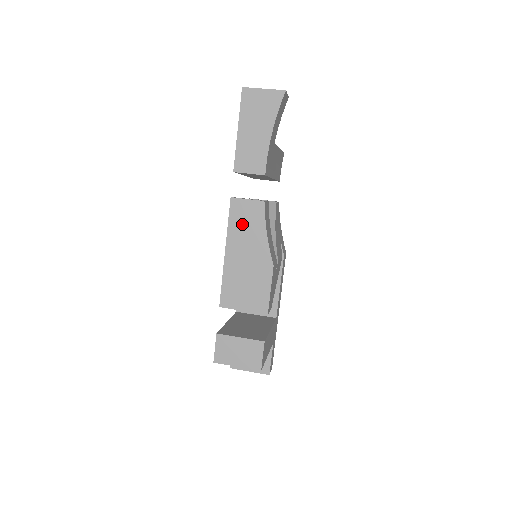
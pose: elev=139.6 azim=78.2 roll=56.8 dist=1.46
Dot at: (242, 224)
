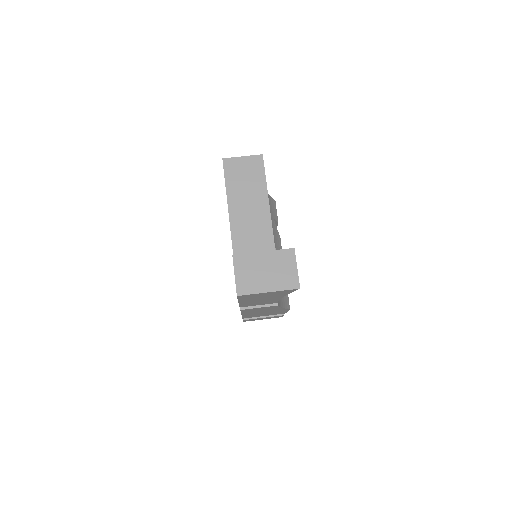
Dot at: occluded
